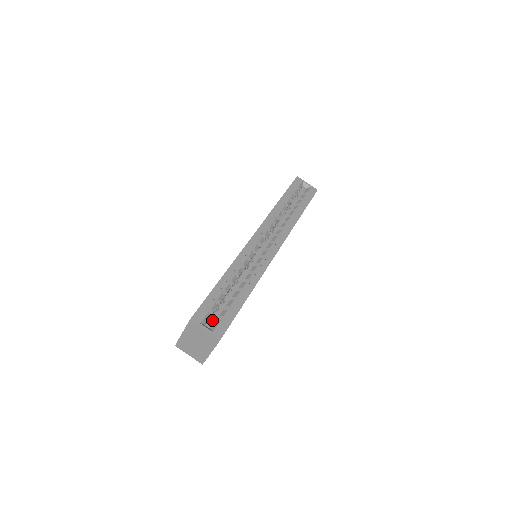
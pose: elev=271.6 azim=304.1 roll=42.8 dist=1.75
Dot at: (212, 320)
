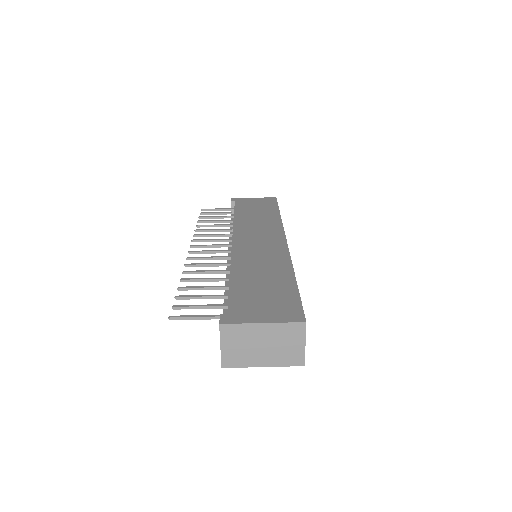
Dot at: occluded
